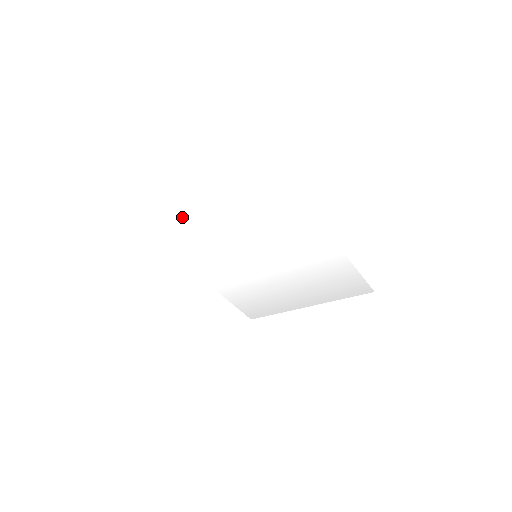
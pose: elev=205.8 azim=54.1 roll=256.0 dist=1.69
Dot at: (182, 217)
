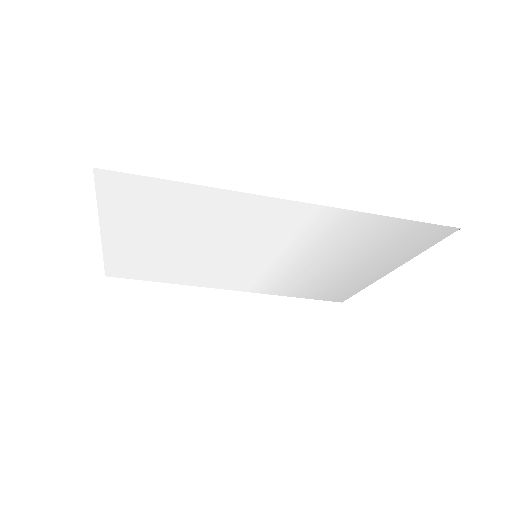
Dot at: (140, 257)
